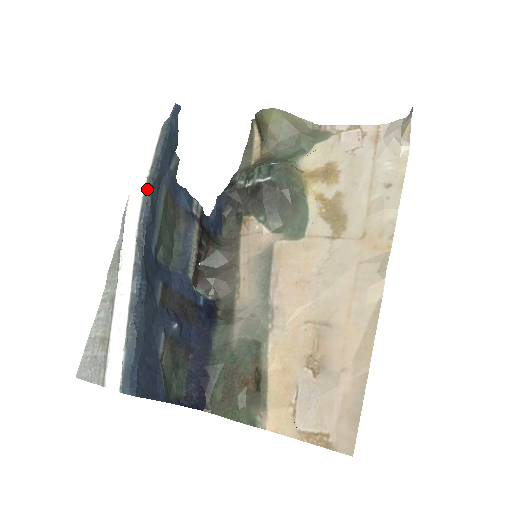
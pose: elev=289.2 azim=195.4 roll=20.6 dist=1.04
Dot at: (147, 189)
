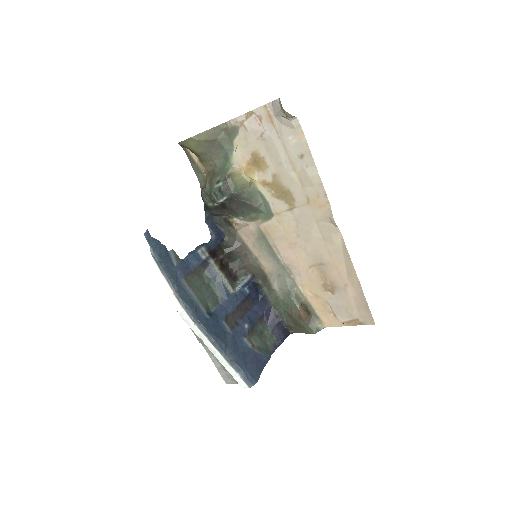
Dot at: (179, 301)
